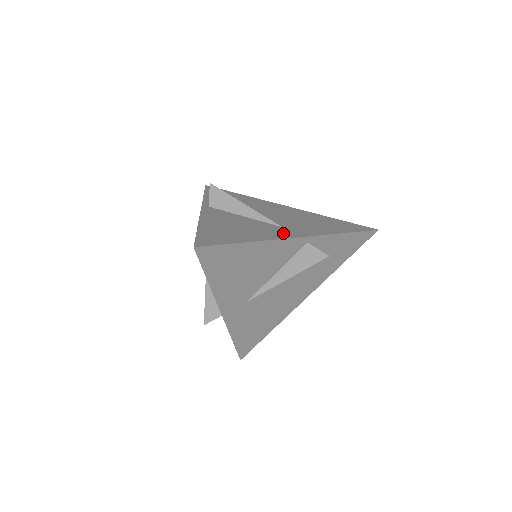
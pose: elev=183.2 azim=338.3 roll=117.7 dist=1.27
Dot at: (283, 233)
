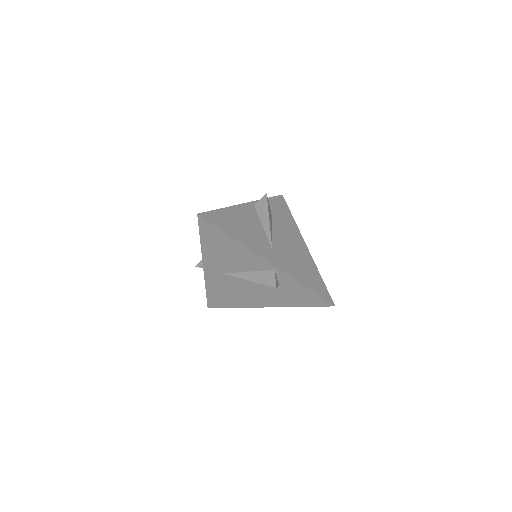
Dot at: (264, 252)
